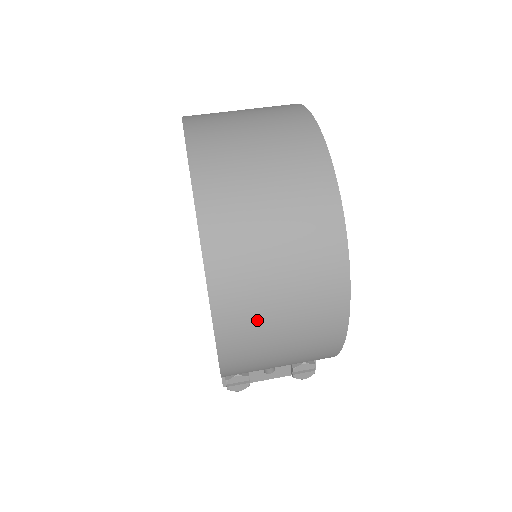
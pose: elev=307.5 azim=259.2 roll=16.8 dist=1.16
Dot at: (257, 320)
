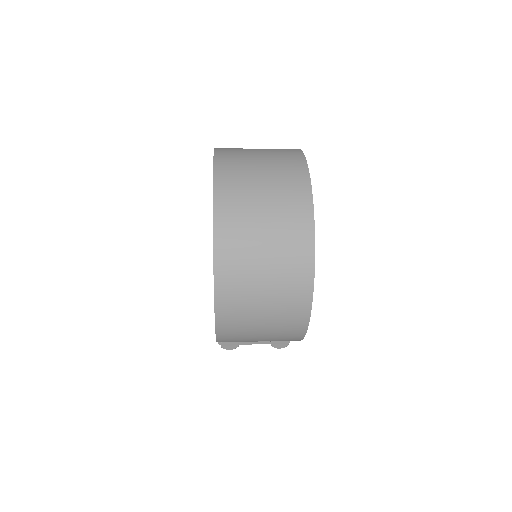
Dot at: (245, 314)
